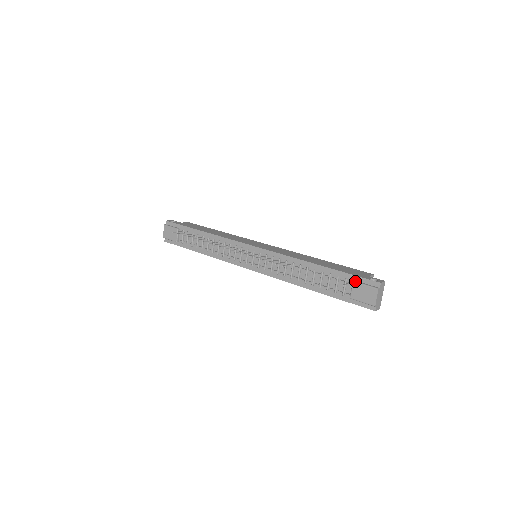
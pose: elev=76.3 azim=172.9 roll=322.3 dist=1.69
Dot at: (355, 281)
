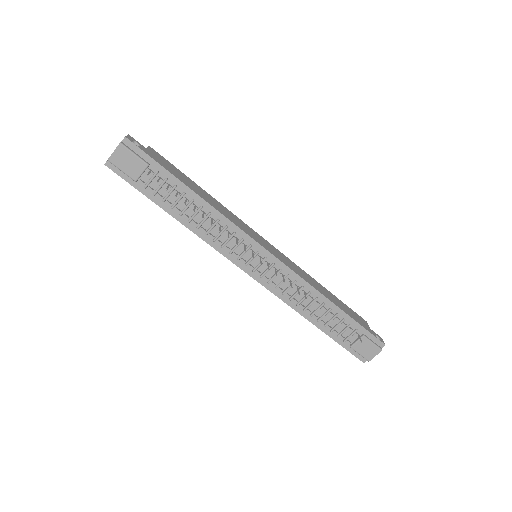
Dot at: (366, 336)
